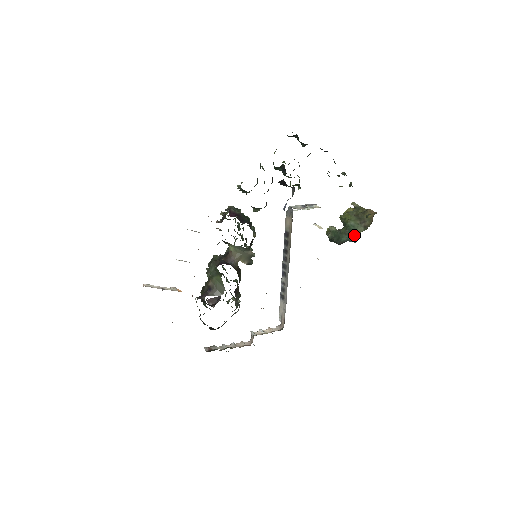
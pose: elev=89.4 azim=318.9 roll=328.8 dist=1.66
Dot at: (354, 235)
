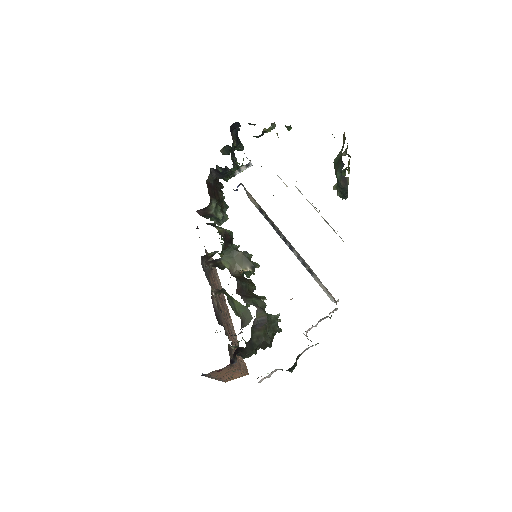
Dot at: (340, 162)
